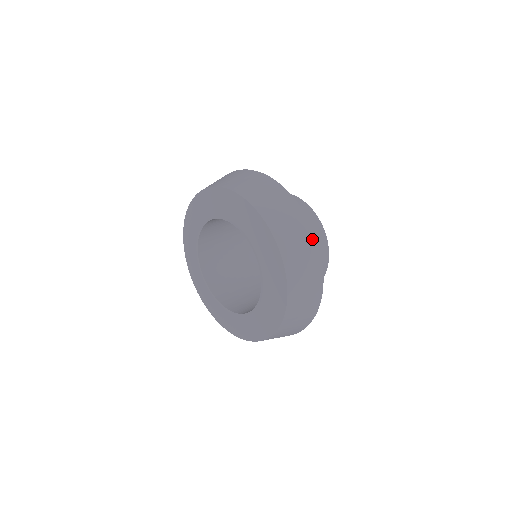
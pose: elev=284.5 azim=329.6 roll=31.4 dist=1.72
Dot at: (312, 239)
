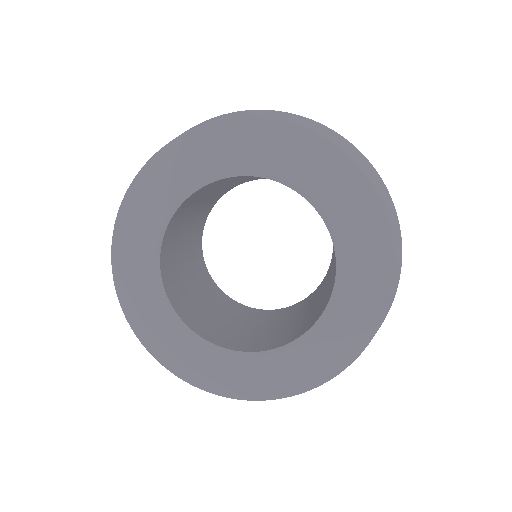
Dot at: (329, 129)
